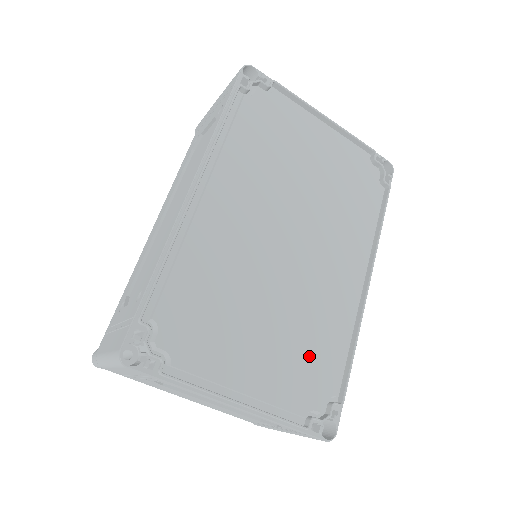
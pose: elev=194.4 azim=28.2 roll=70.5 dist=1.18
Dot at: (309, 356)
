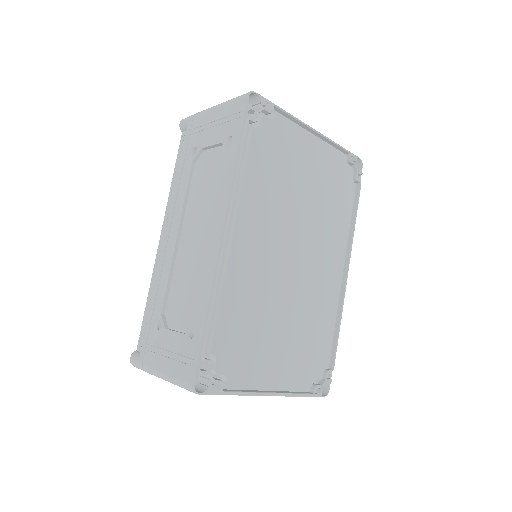
Dot at: (312, 343)
